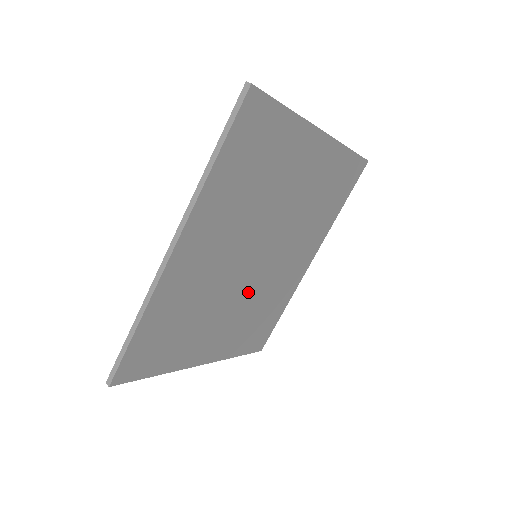
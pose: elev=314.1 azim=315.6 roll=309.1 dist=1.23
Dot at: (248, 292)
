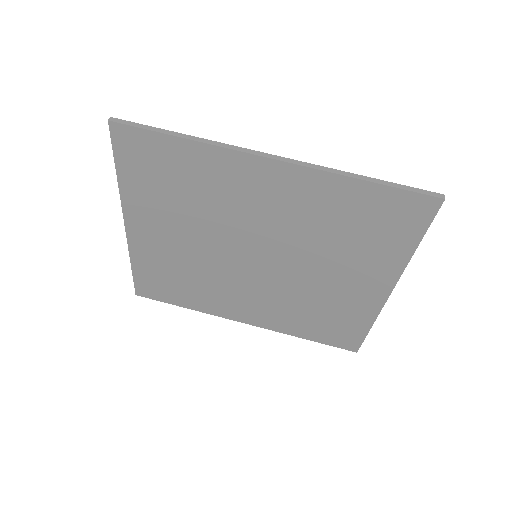
Dot at: (214, 258)
